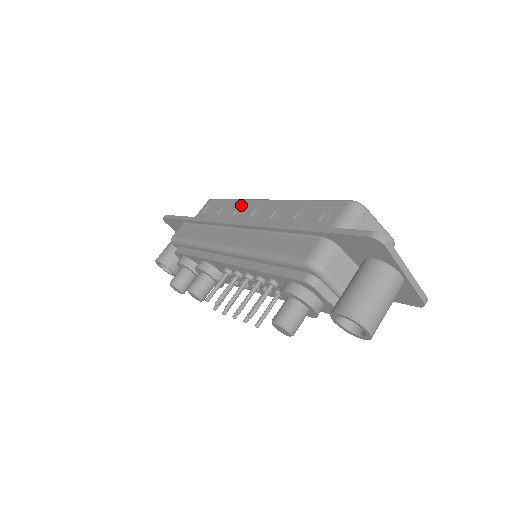
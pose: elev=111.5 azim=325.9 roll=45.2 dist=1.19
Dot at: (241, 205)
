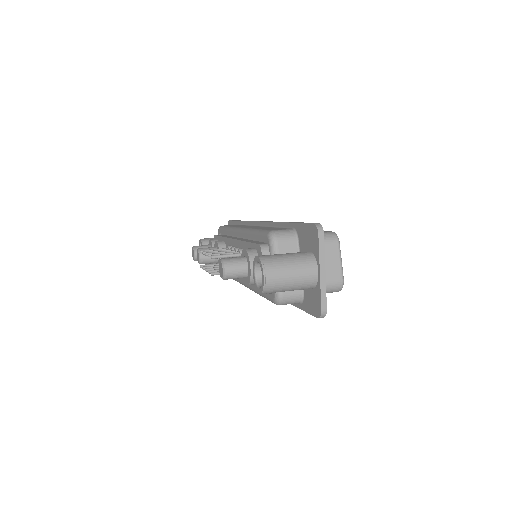
Dot at: occluded
